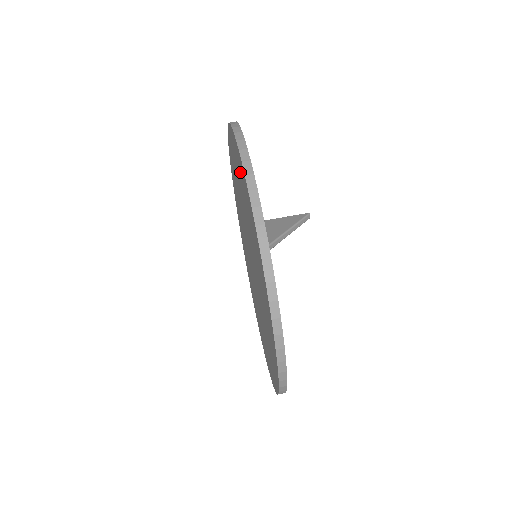
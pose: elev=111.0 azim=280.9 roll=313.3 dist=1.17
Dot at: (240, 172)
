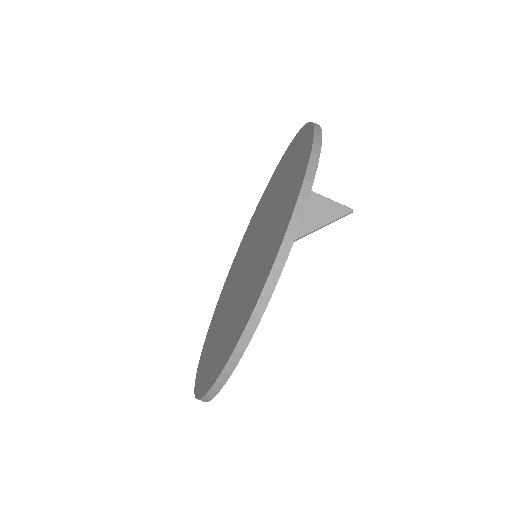
Dot at: (262, 273)
